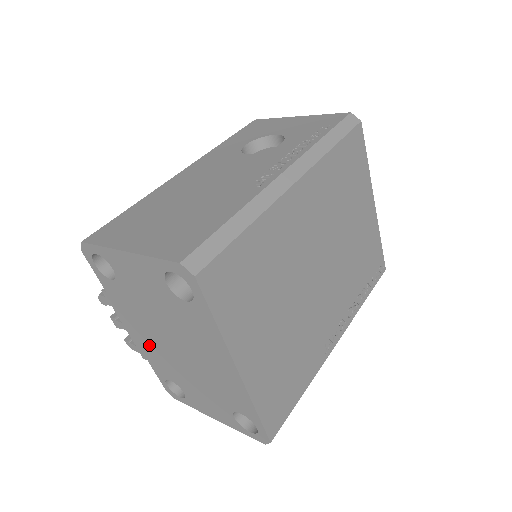
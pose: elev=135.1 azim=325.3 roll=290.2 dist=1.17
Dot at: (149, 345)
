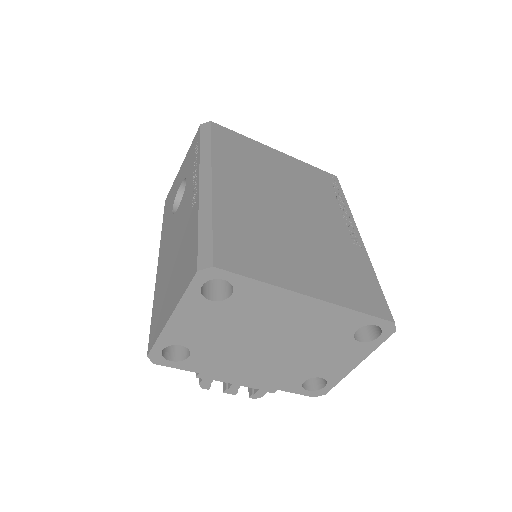
Dot at: (262, 373)
